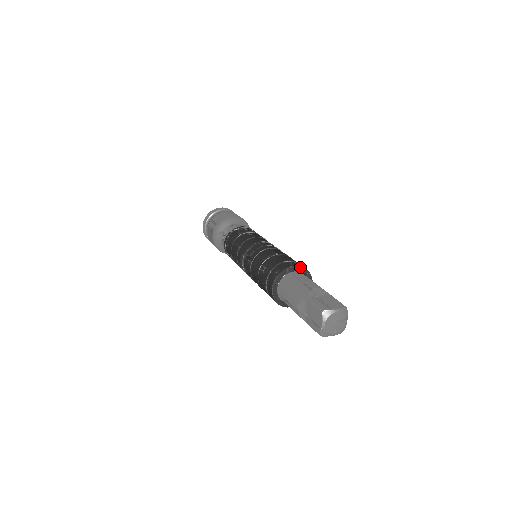
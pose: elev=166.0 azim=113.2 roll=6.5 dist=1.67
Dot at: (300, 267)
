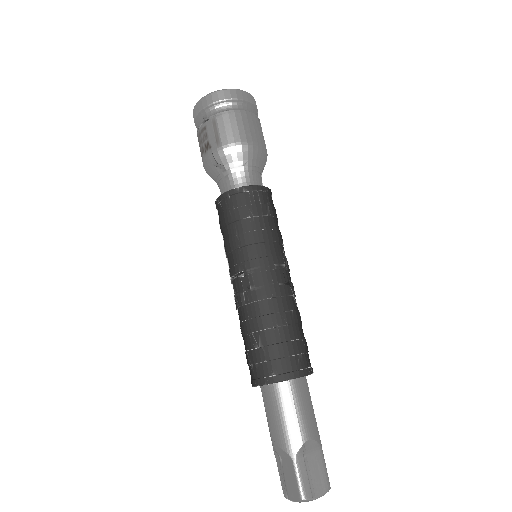
Dot at: occluded
